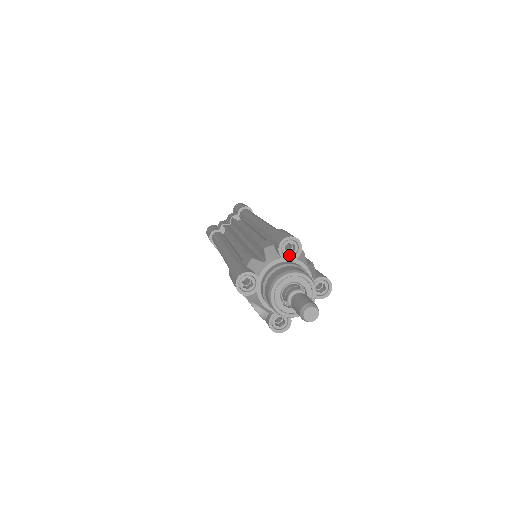
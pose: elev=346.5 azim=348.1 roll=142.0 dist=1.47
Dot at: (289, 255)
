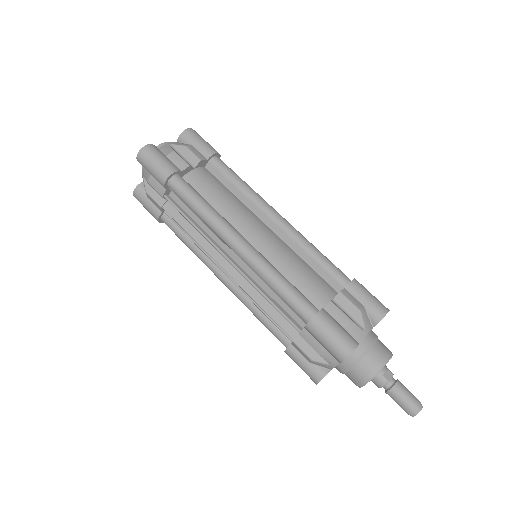
Dot at: occluded
